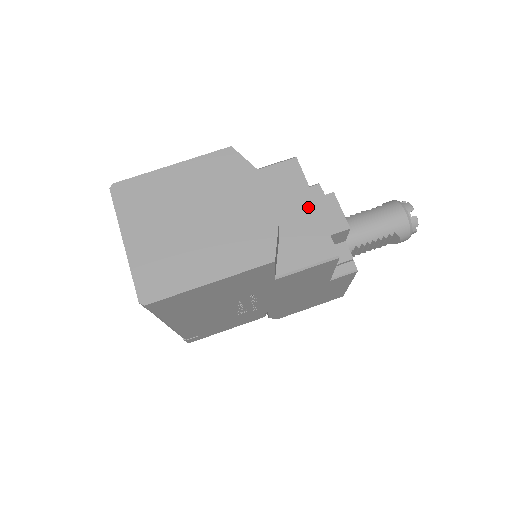
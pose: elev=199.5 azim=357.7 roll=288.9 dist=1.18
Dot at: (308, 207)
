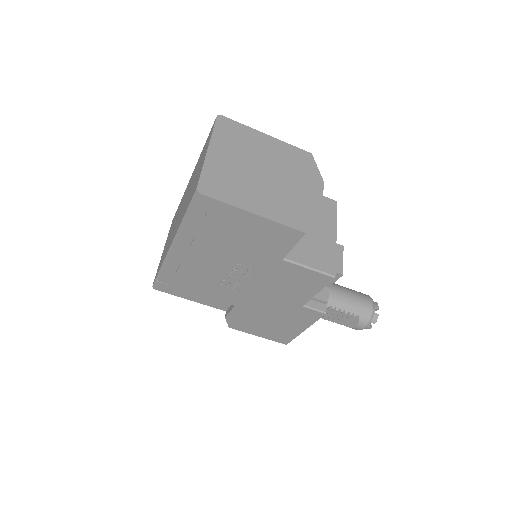
Dot at: (330, 234)
